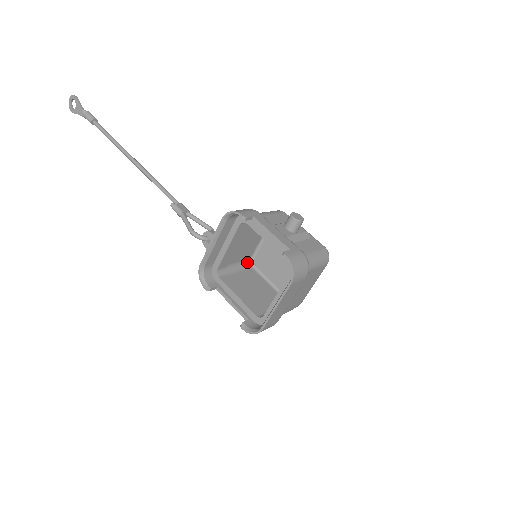
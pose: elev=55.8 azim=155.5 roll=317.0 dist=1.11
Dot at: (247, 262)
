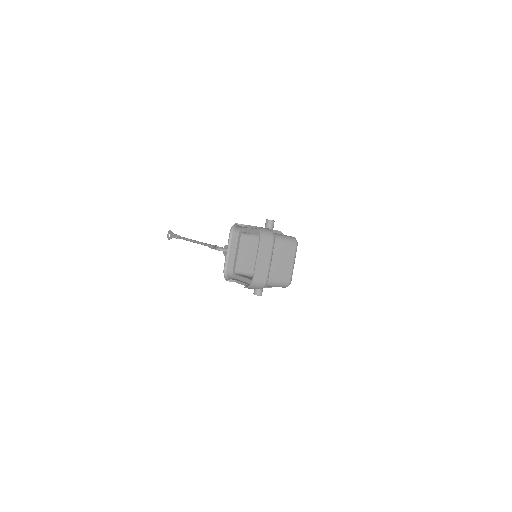
Dot at: occluded
